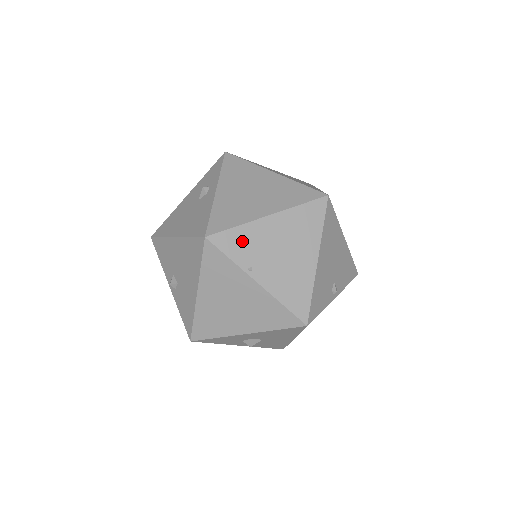
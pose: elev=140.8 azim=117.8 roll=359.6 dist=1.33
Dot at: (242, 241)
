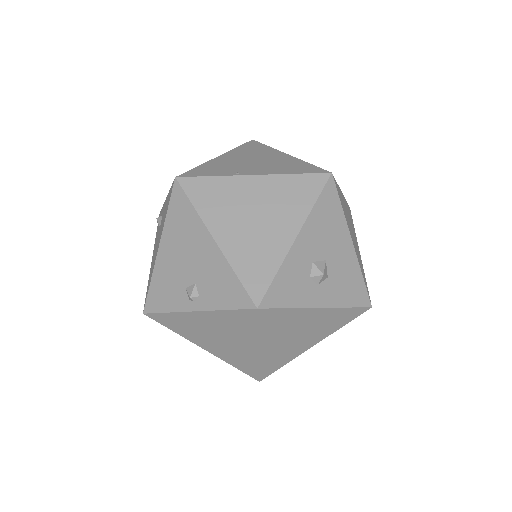
Dot at: (211, 169)
